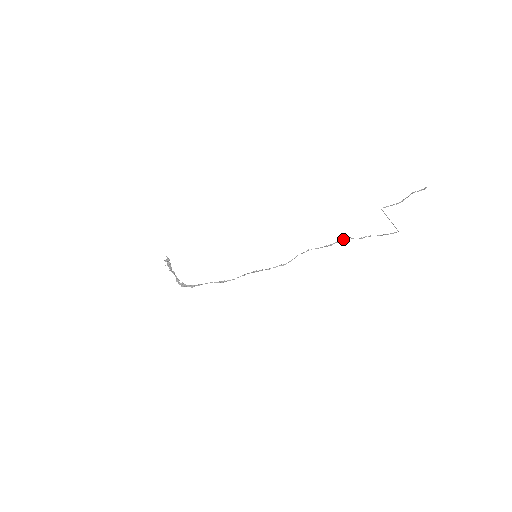
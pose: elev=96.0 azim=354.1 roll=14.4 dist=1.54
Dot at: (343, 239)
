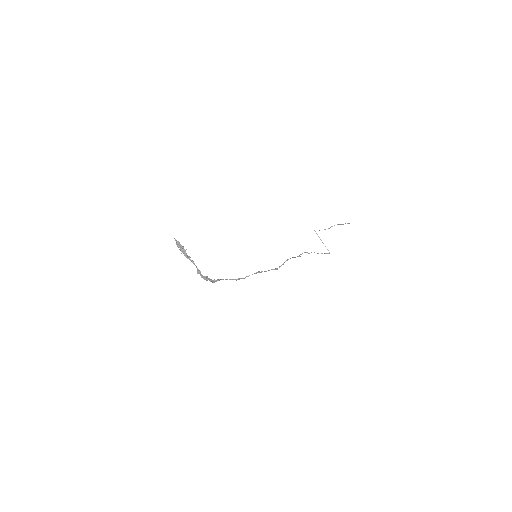
Dot at: (304, 252)
